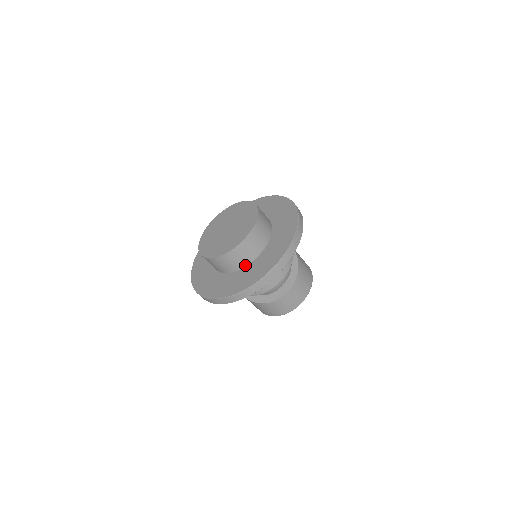
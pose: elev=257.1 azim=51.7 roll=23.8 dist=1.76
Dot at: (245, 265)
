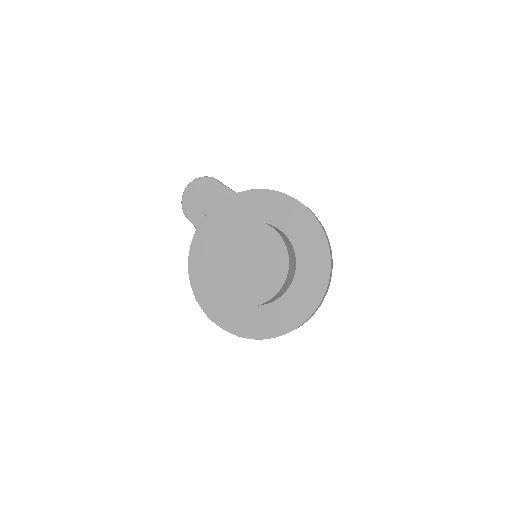
Dot at: (282, 295)
